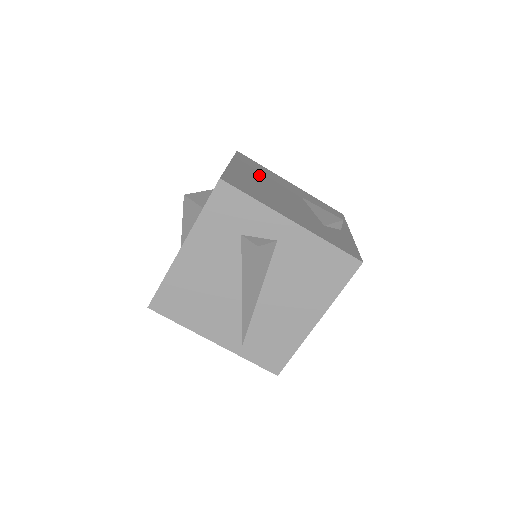
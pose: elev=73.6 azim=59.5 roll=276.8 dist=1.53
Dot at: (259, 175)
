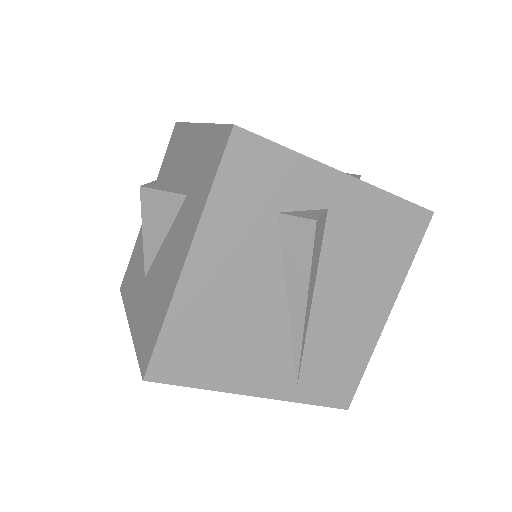
Dot at: occluded
